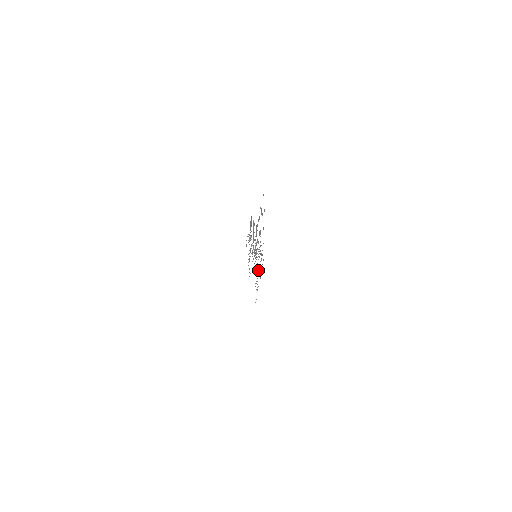
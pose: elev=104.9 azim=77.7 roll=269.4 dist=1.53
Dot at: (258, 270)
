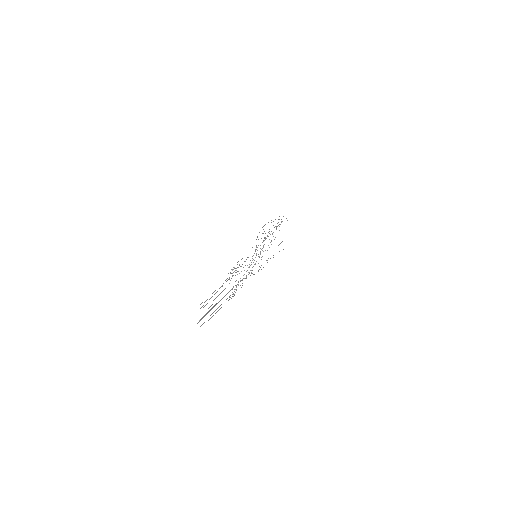
Dot at: occluded
